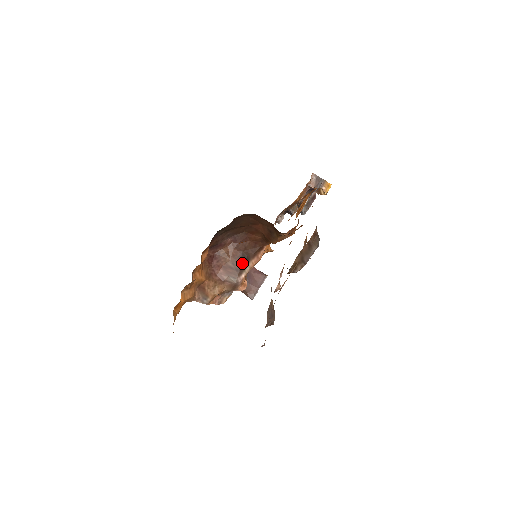
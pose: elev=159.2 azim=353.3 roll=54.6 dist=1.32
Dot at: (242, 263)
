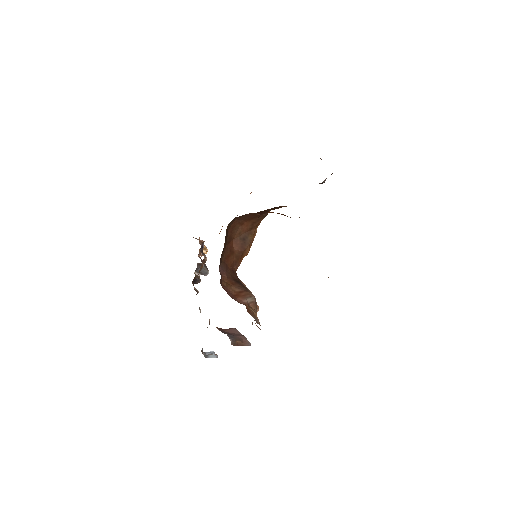
Dot at: (242, 285)
